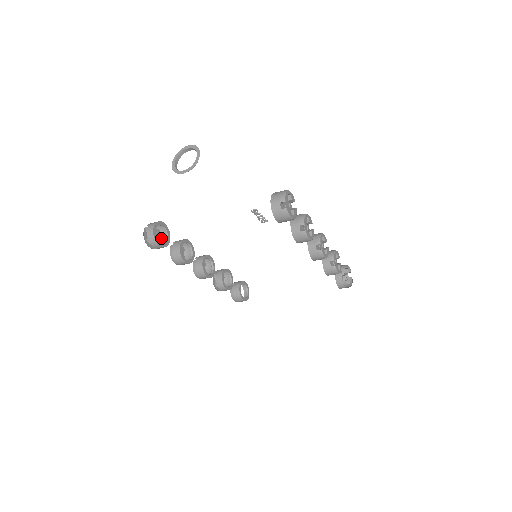
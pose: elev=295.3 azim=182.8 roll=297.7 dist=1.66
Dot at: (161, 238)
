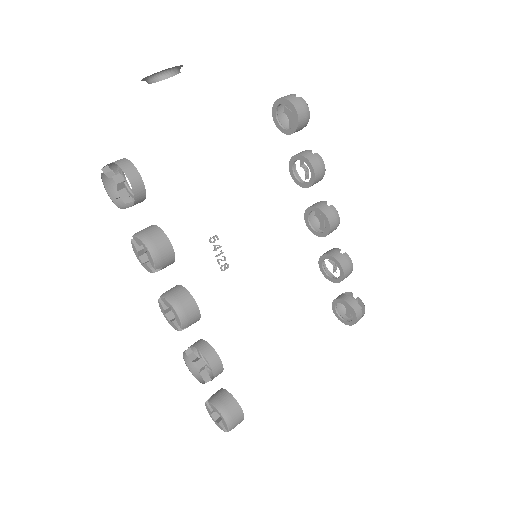
Dot at: (121, 207)
